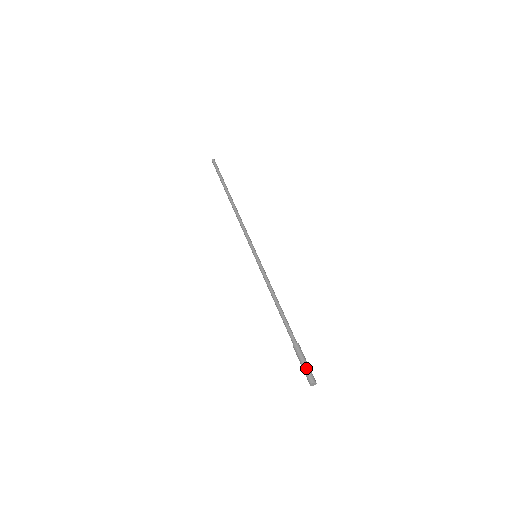
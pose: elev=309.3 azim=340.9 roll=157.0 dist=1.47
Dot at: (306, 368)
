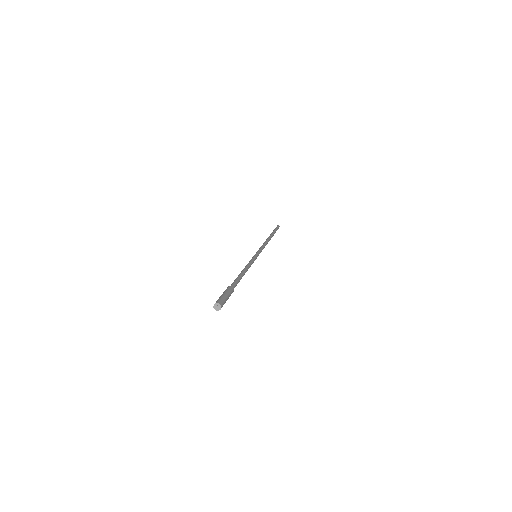
Dot at: (224, 296)
